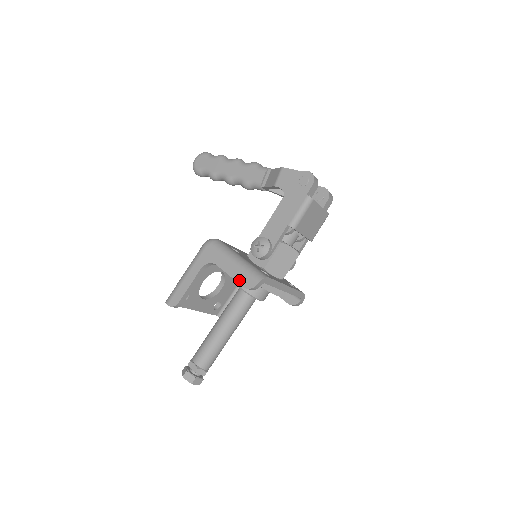
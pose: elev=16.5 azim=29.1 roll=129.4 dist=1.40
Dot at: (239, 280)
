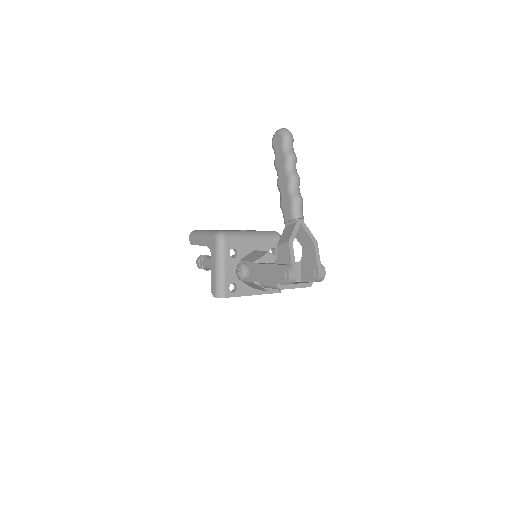
Dot at: (212, 282)
